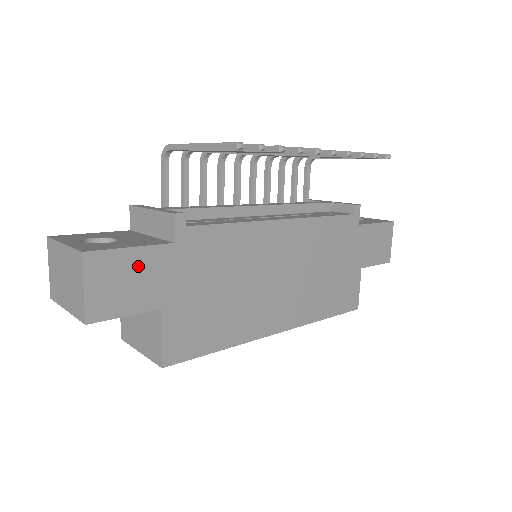
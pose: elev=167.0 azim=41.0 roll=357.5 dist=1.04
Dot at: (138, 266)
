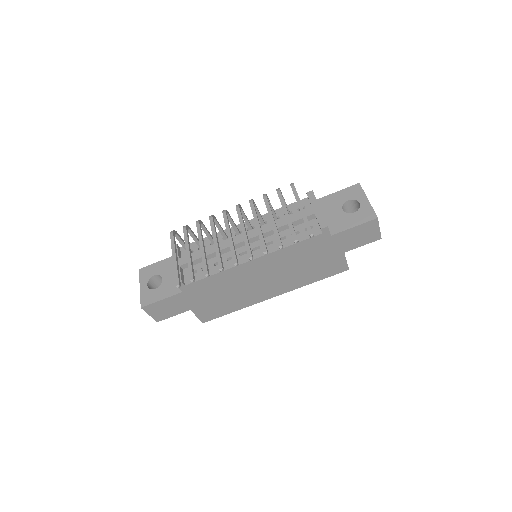
Dot at: (169, 303)
